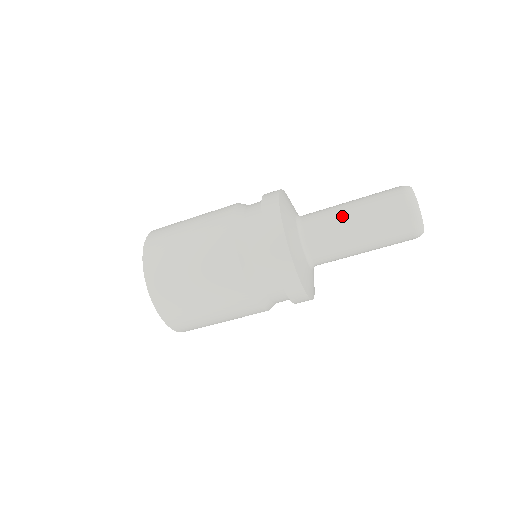
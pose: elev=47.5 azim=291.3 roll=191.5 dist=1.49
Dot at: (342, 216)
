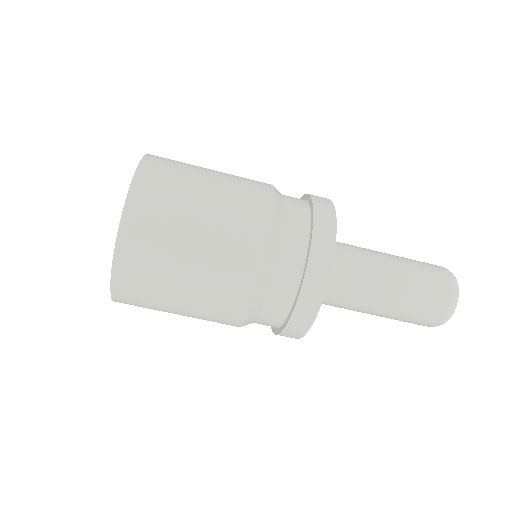
Dot at: (383, 265)
